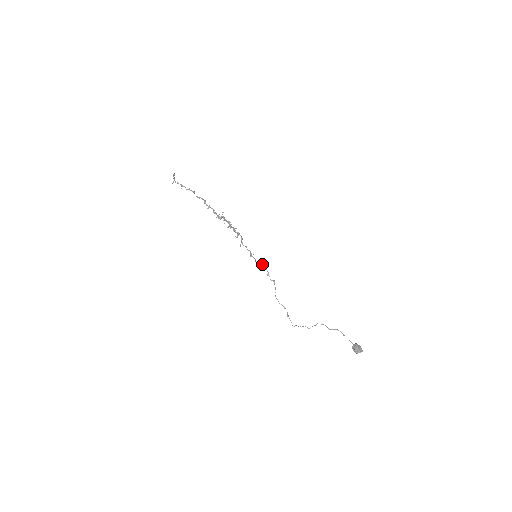
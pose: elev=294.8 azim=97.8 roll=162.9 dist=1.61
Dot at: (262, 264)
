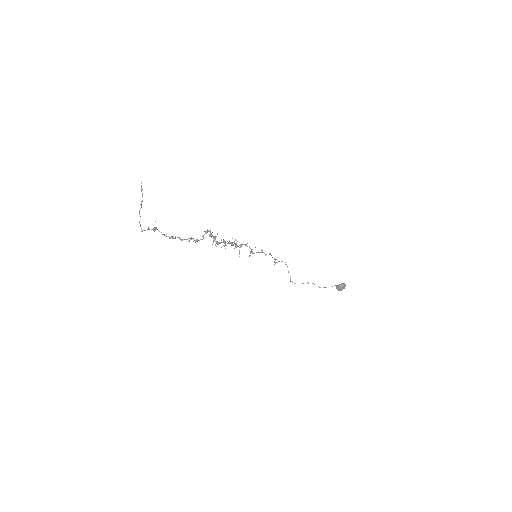
Dot at: (264, 253)
